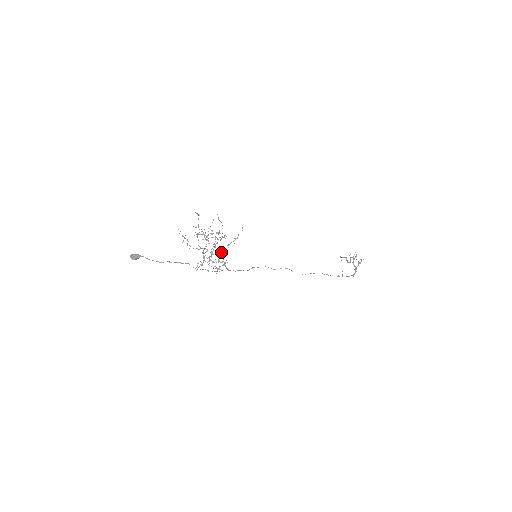
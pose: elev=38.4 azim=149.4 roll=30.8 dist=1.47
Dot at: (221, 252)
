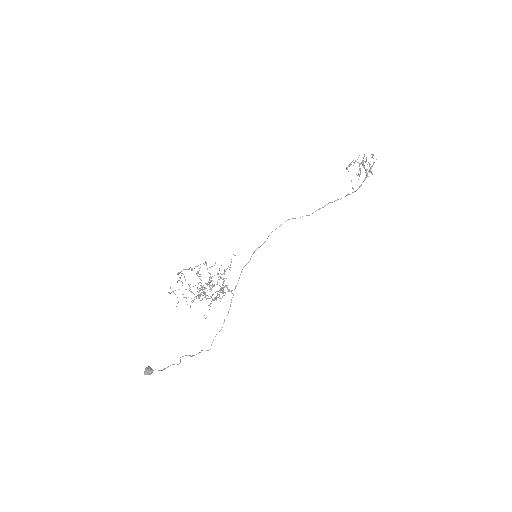
Dot at: (221, 290)
